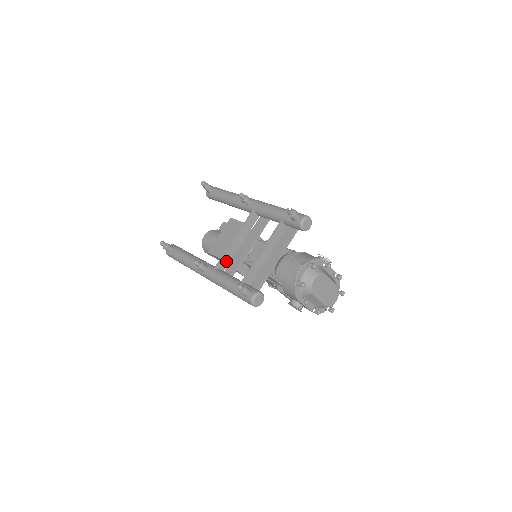
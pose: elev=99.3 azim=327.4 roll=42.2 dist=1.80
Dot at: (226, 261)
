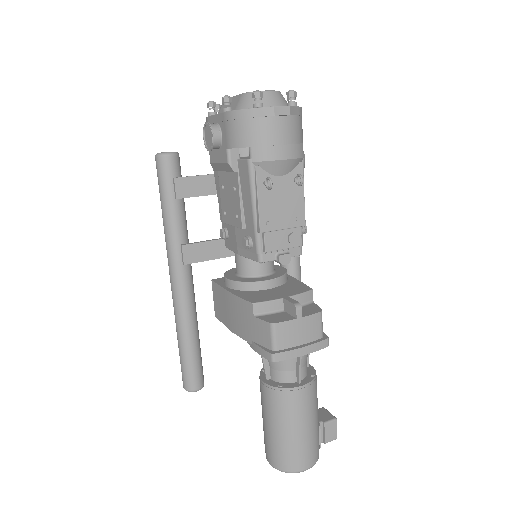
Dot at: occluded
